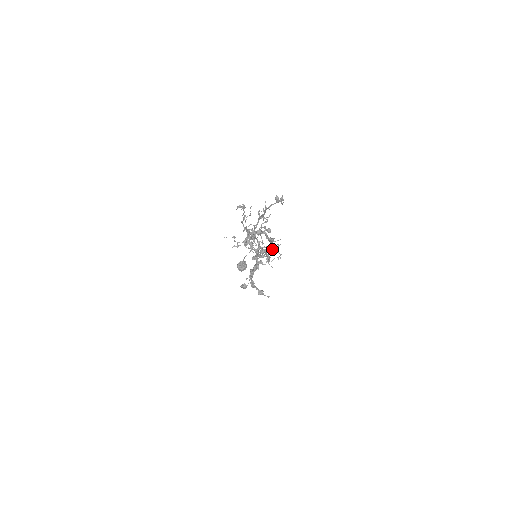
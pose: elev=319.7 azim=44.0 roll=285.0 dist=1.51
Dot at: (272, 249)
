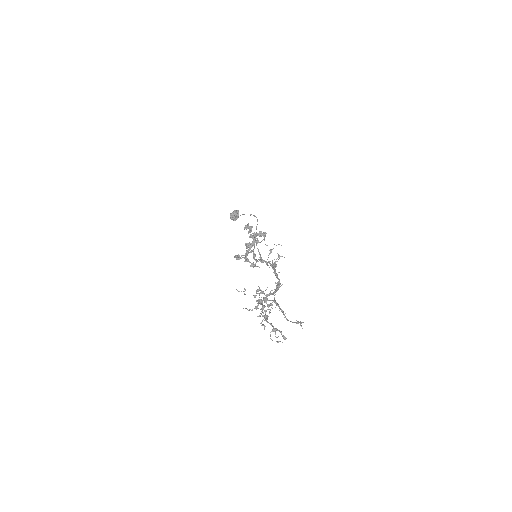
Dot at: occluded
